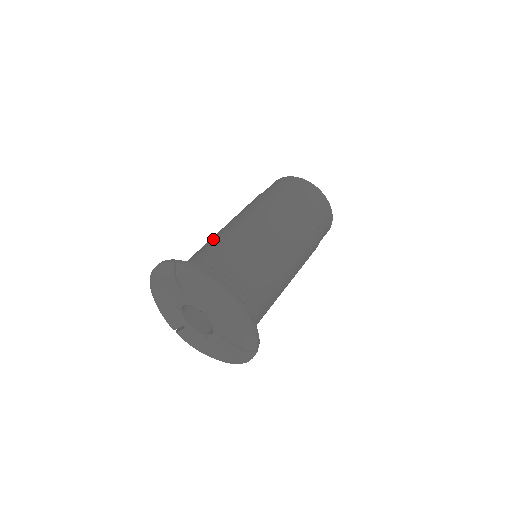
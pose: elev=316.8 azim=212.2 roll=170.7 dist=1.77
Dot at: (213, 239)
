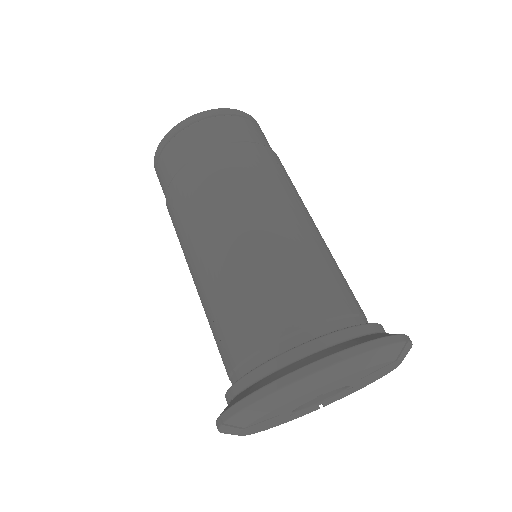
Dot at: (209, 324)
